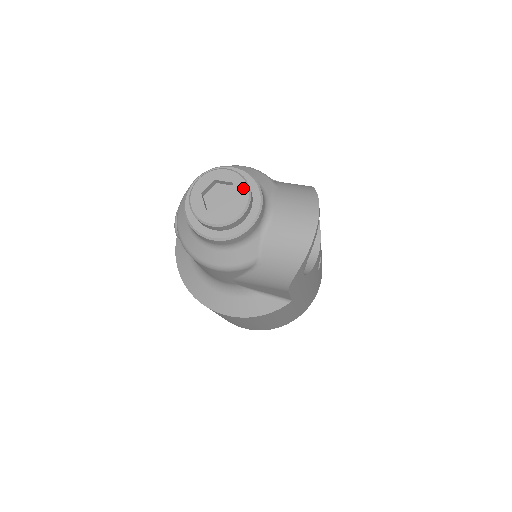
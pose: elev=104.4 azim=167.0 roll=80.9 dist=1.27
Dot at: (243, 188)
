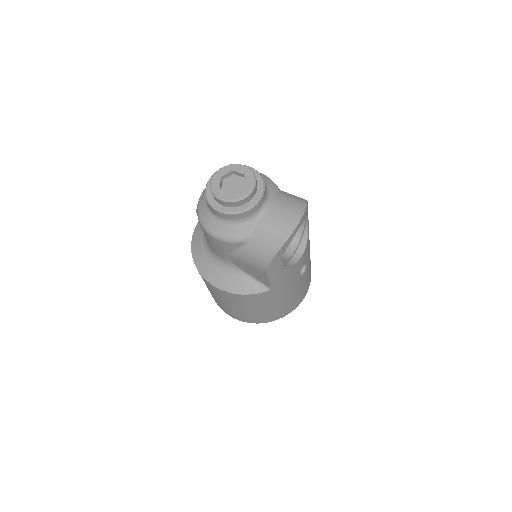
Dot at: (251, 180)
